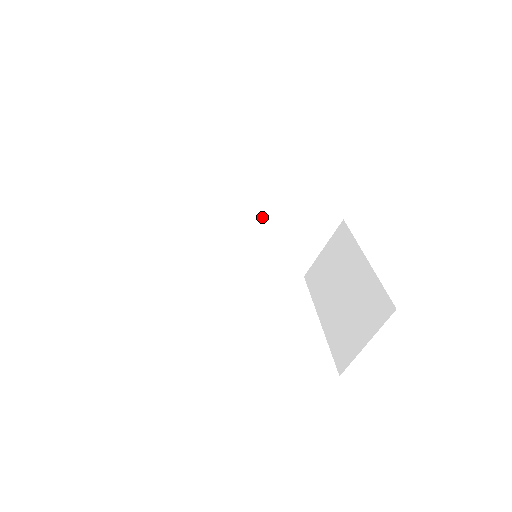
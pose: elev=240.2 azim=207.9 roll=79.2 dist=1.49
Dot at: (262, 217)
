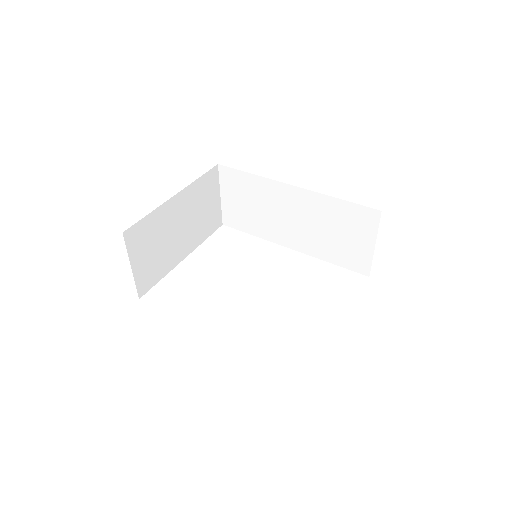
Dot at: (303, 218)
